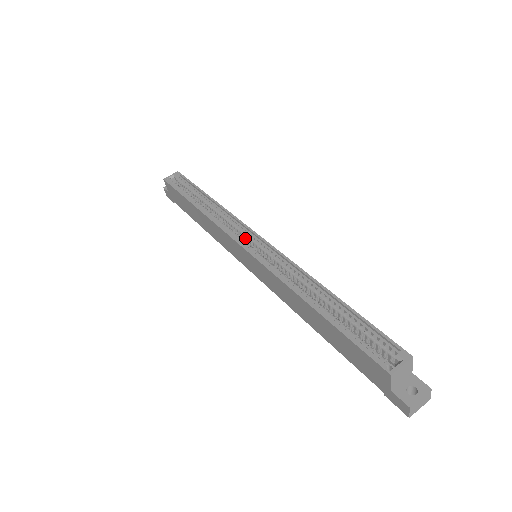
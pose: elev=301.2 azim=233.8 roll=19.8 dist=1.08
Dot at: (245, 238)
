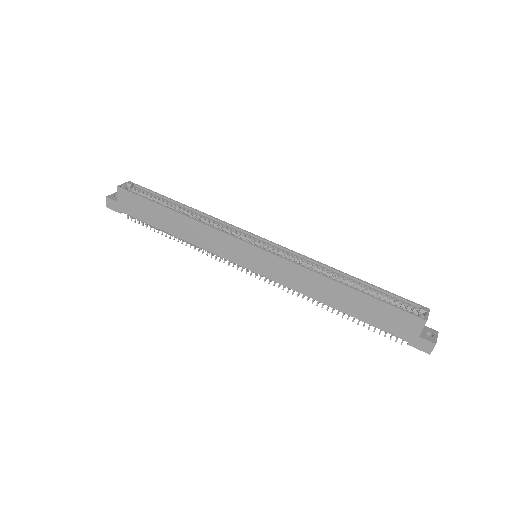
Dot at: (245, 240)
